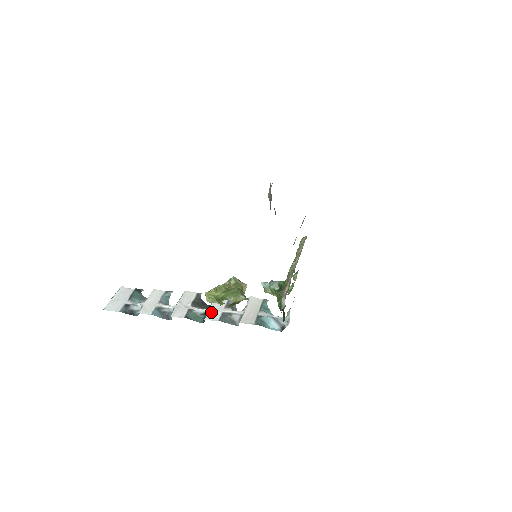
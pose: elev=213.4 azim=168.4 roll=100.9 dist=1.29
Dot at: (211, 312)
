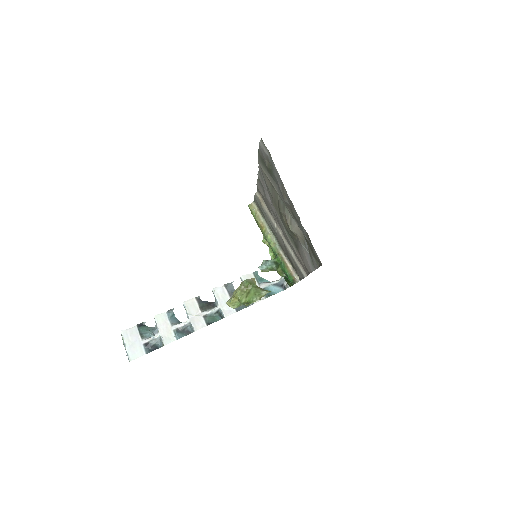
Dot at: (224, 308)
